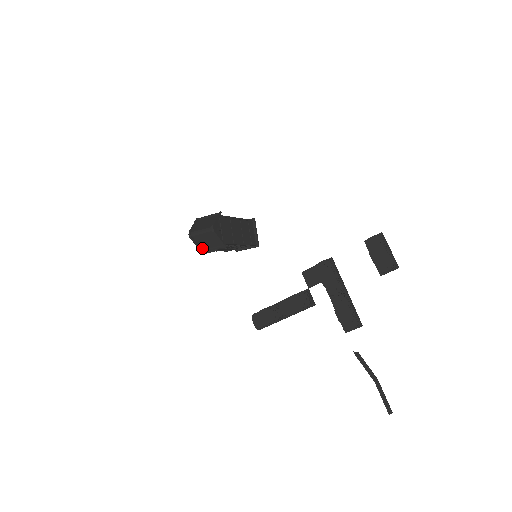
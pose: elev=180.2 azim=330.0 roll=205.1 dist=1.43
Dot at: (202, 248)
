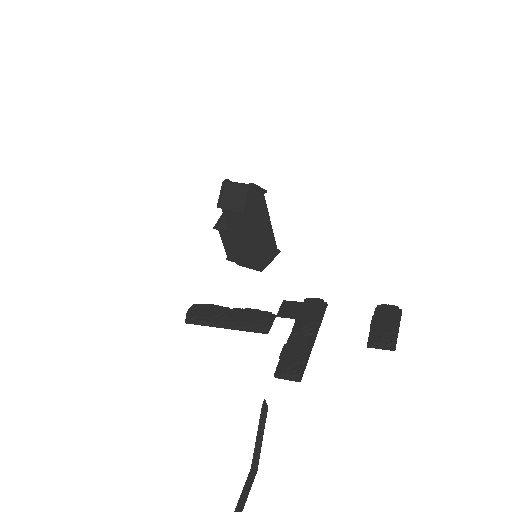
Dot at: (221, 203)
